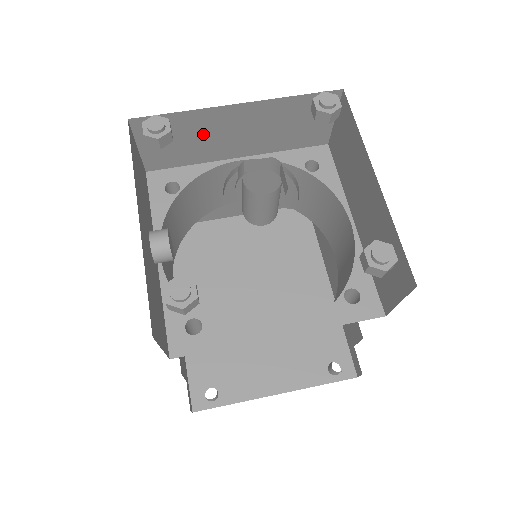
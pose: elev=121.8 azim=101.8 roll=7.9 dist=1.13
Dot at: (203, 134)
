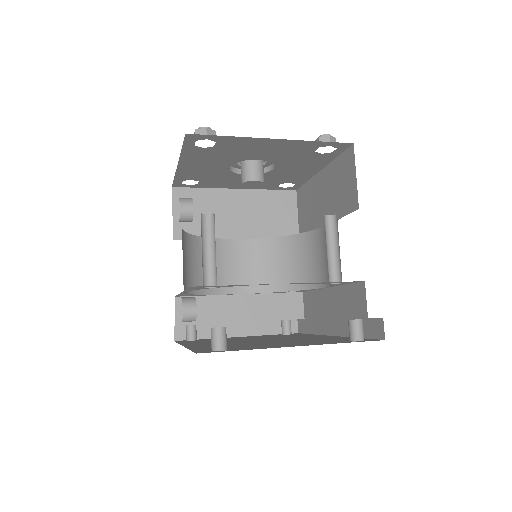
Dot at: (215, 210)
